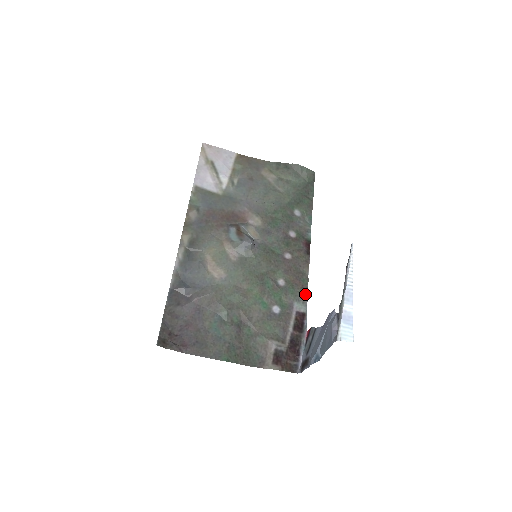
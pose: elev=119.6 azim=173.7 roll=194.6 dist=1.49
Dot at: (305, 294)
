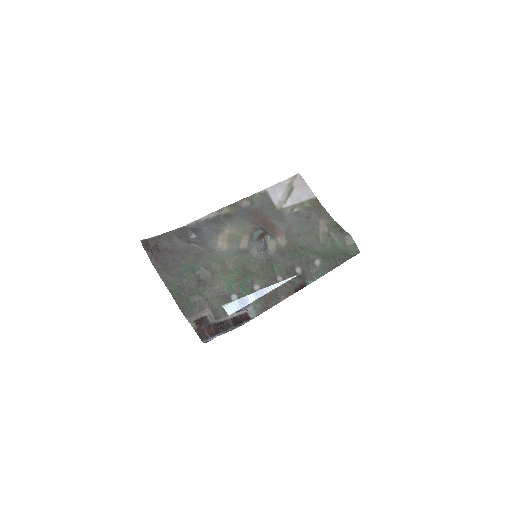
Dot at: (264, 308)
